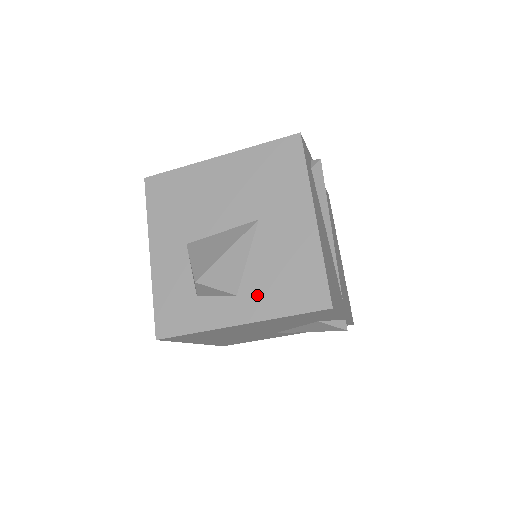
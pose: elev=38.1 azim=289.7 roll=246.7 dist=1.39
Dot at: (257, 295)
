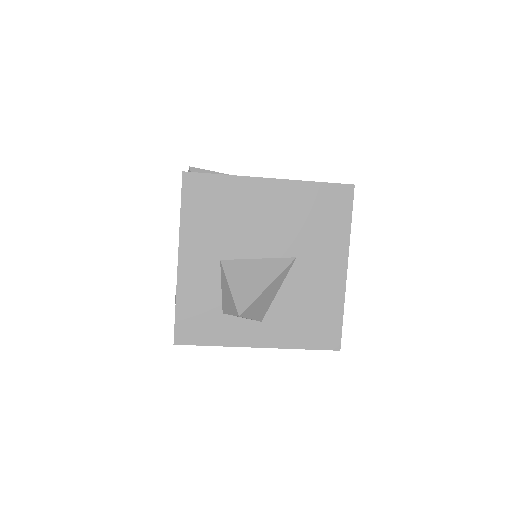
Dot at: (280, 326)
